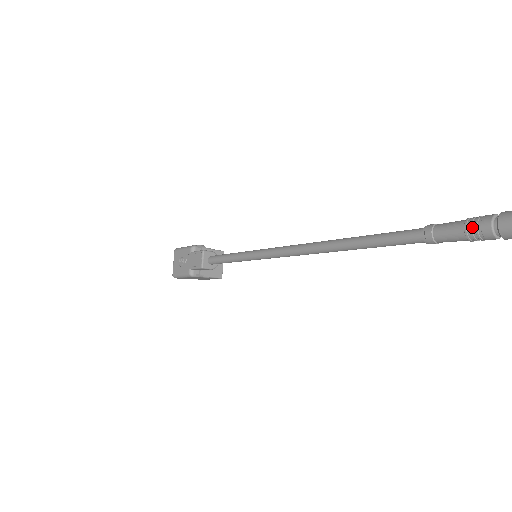
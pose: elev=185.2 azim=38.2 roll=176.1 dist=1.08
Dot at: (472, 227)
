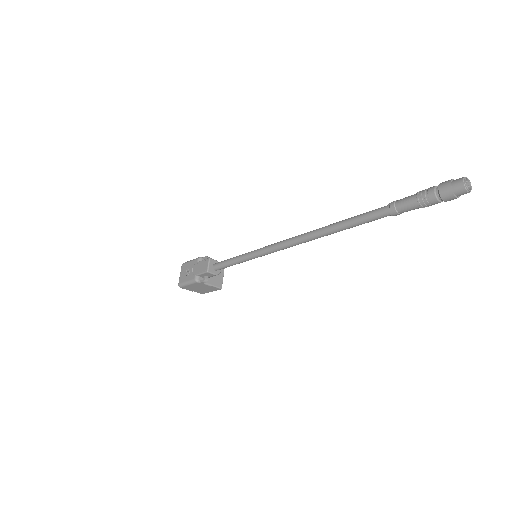
Dot at: (422, 195)
